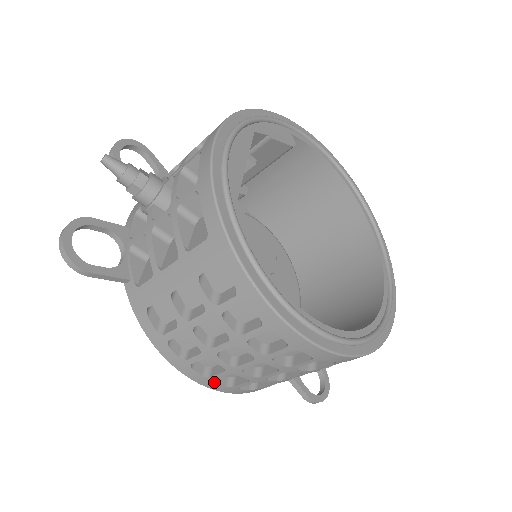
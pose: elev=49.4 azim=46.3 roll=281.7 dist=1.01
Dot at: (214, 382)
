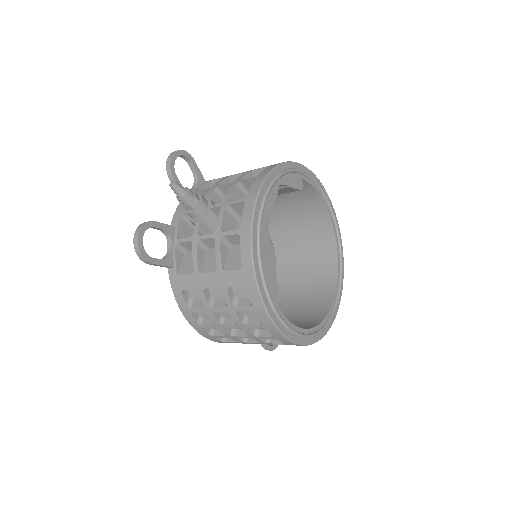
Dot at: (214, 338)
